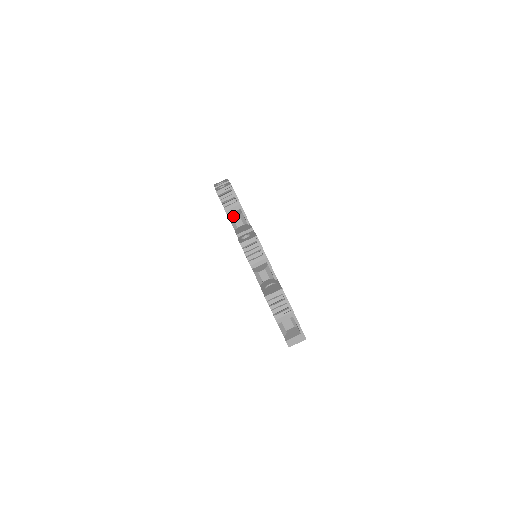
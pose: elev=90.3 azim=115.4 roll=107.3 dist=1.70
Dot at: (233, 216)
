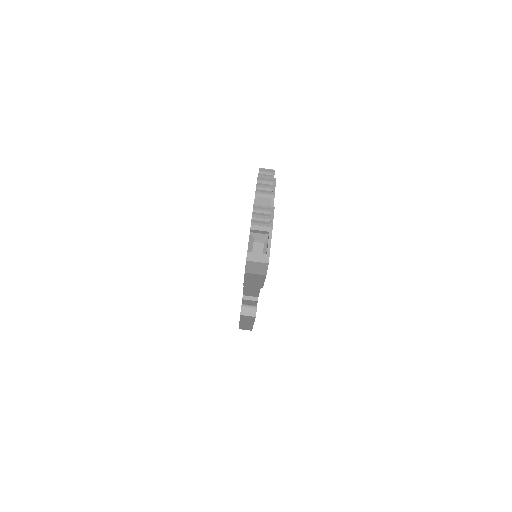
Dot at: occluded
